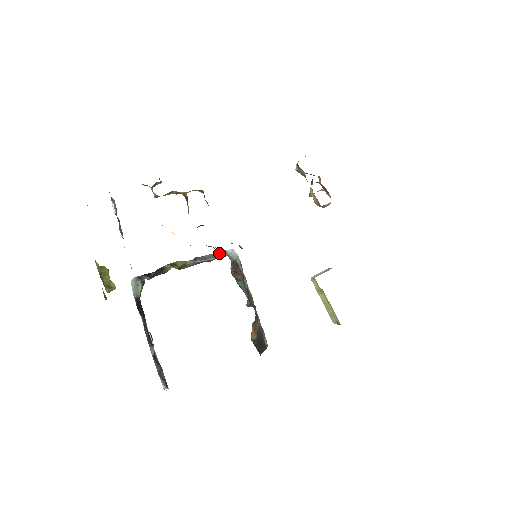
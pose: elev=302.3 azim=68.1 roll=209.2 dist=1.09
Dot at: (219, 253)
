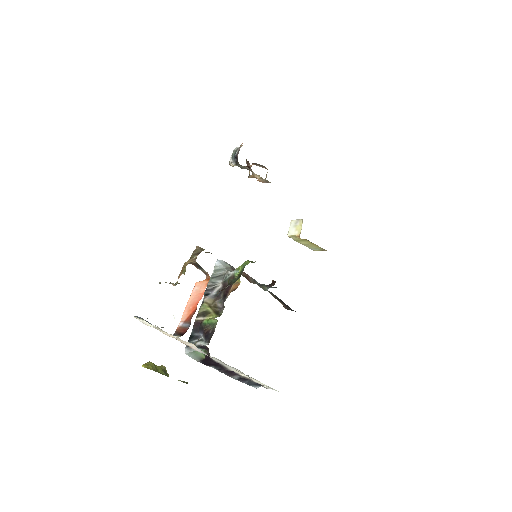
Dot at: (215, 273)
